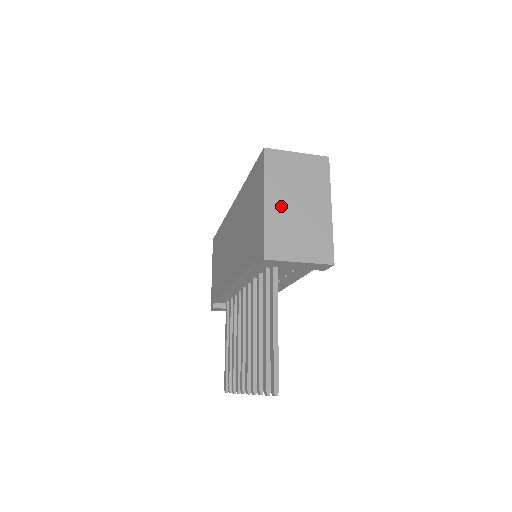
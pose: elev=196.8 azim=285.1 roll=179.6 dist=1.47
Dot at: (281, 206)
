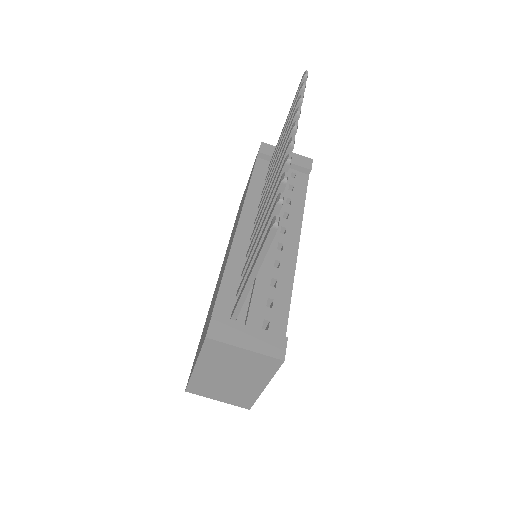
Dot at: occluded
